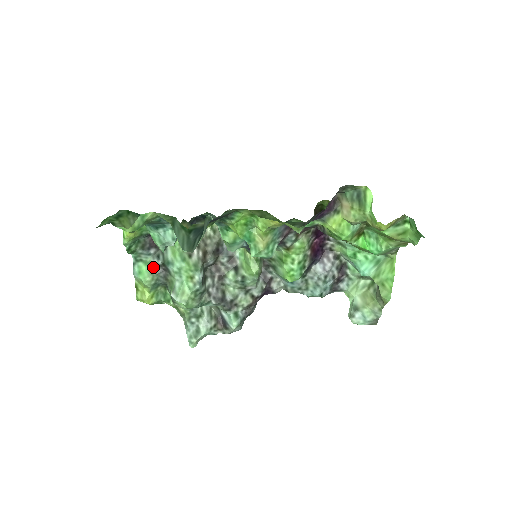
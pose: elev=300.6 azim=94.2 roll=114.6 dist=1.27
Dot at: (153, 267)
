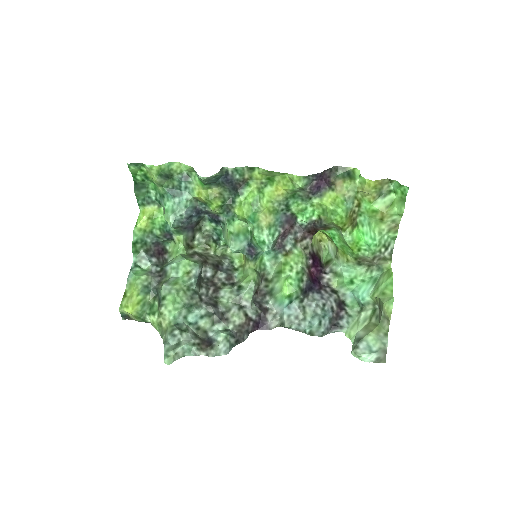
Dot at: (150, 272)
